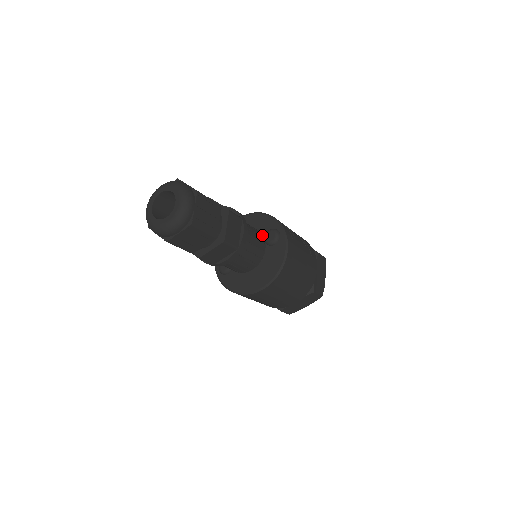
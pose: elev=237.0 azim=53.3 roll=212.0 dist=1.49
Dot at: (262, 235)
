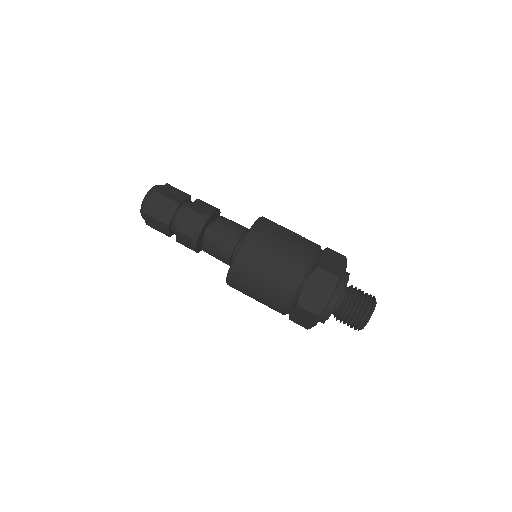
Dot at: (241, 235)
